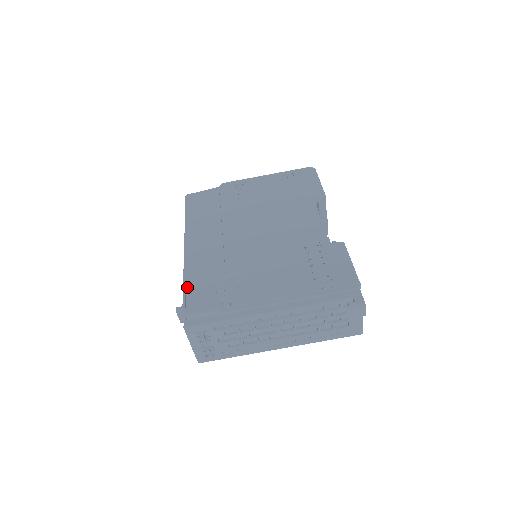
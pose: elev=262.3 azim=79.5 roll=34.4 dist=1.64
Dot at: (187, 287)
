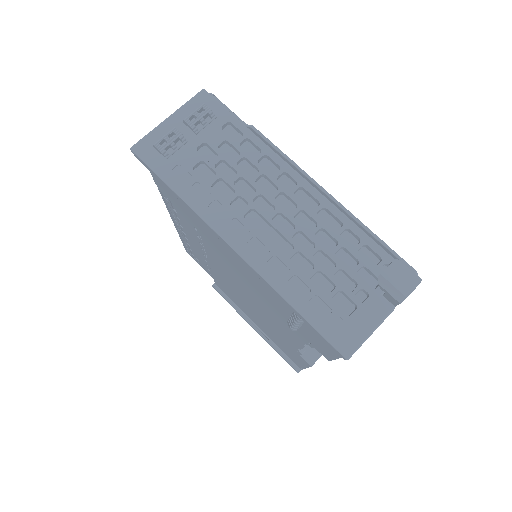
Dot at: occluded
